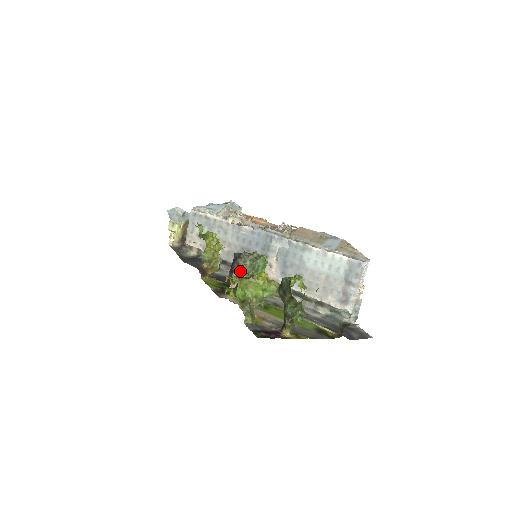
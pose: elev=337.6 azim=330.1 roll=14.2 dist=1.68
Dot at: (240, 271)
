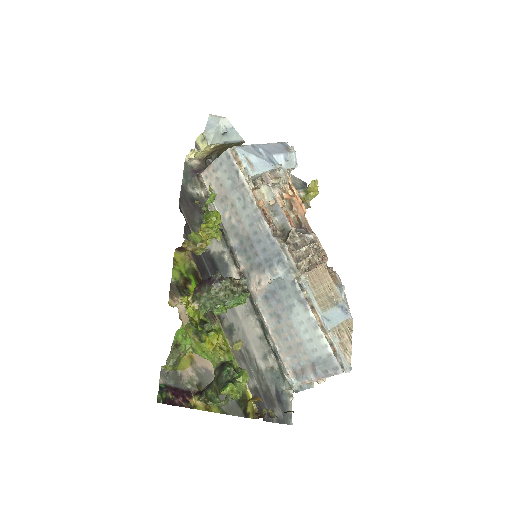
Dot at: (207, 296)
